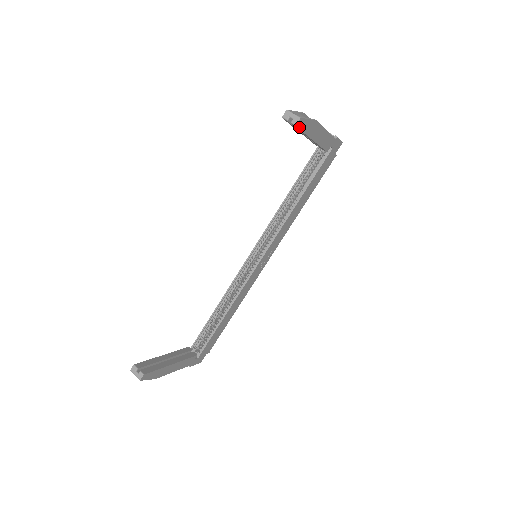
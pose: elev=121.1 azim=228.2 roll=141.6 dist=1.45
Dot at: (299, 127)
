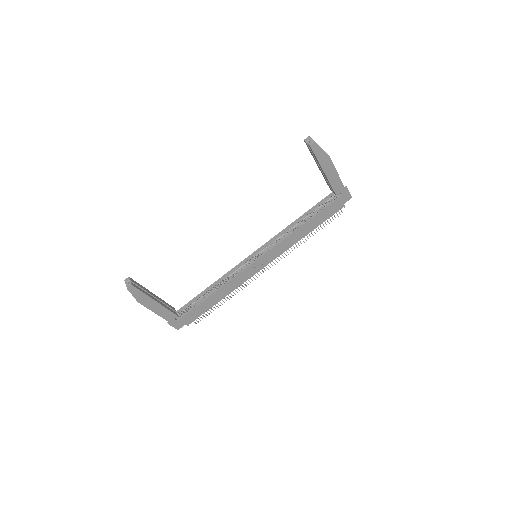
Dot at: (313, 149)
